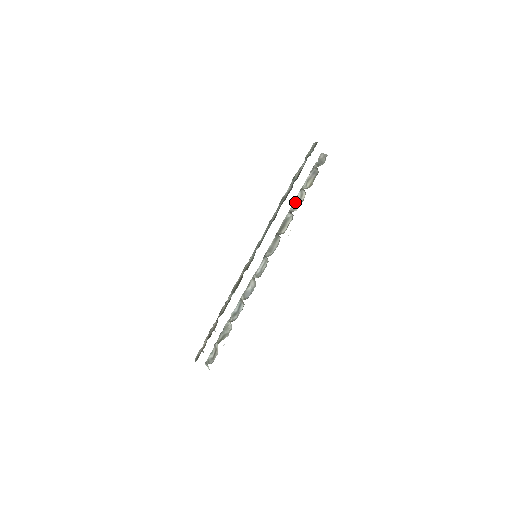
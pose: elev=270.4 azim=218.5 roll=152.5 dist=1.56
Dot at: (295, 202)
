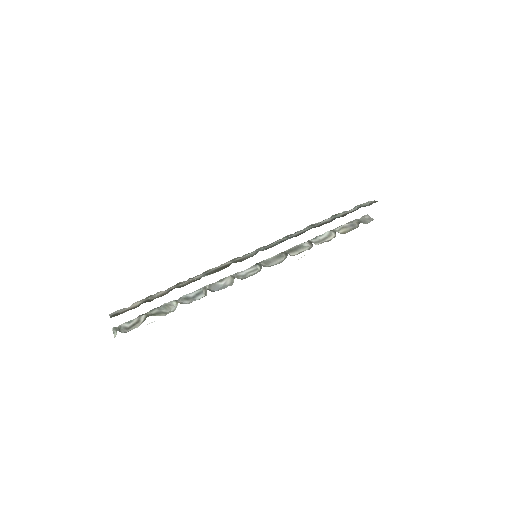
Dot at: (319, 237)
